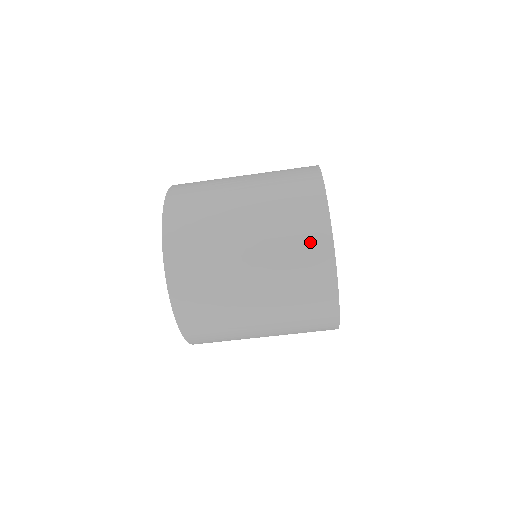
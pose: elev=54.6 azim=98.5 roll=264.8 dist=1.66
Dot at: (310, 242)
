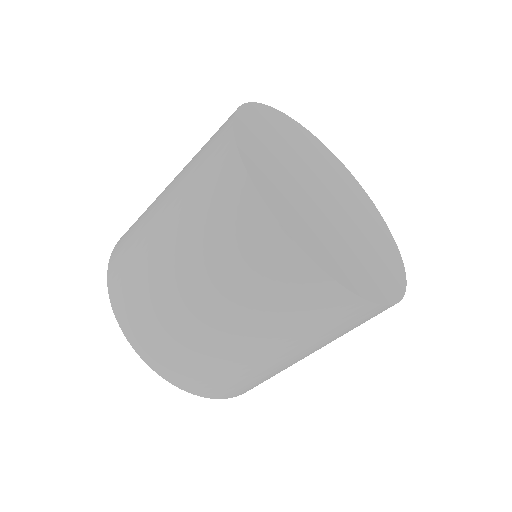
Dot at: (333, 313)
